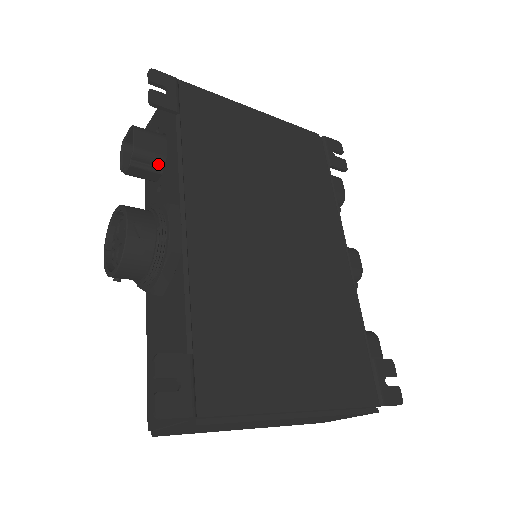
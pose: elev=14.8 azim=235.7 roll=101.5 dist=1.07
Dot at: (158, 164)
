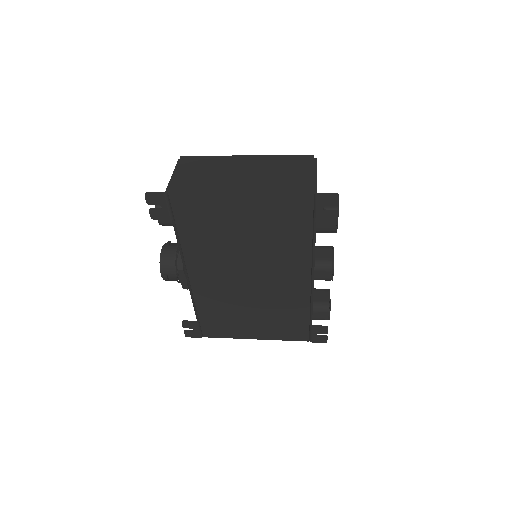
Dot at: occluded
